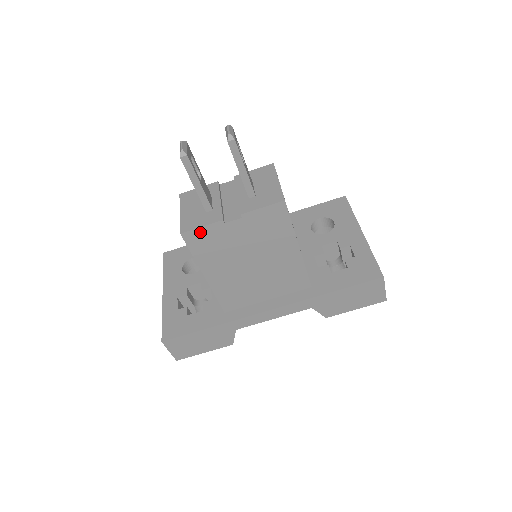
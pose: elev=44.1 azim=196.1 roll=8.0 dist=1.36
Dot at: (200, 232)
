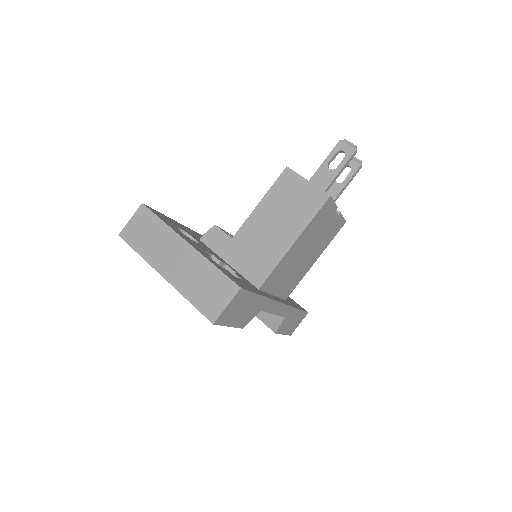
Dot at: (330, 205)
